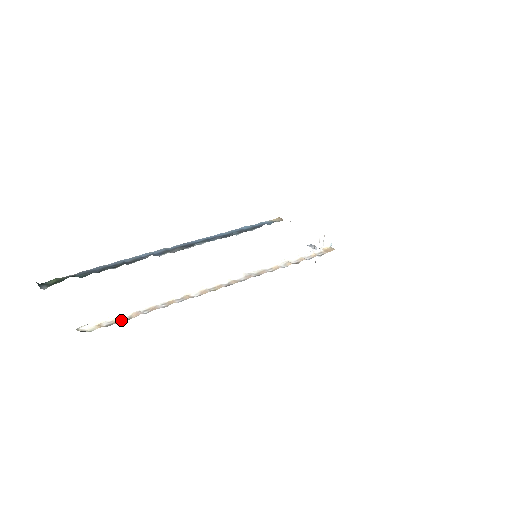
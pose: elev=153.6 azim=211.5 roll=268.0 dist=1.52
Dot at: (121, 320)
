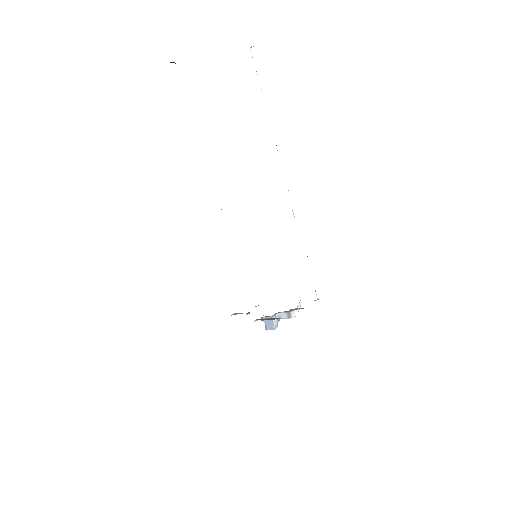
Dot at: occluded
